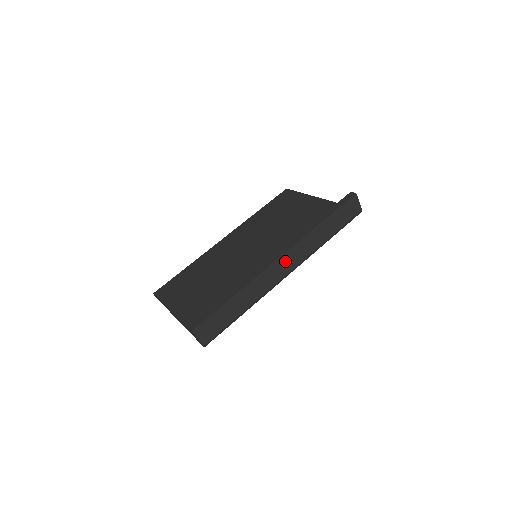
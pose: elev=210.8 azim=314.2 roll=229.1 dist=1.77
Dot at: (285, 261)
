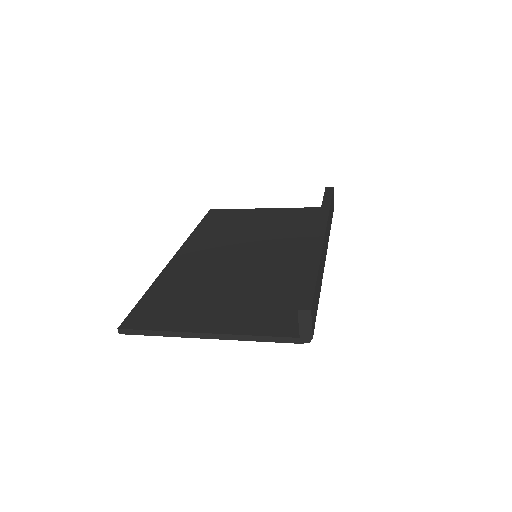
Dot at: (325, 240)
